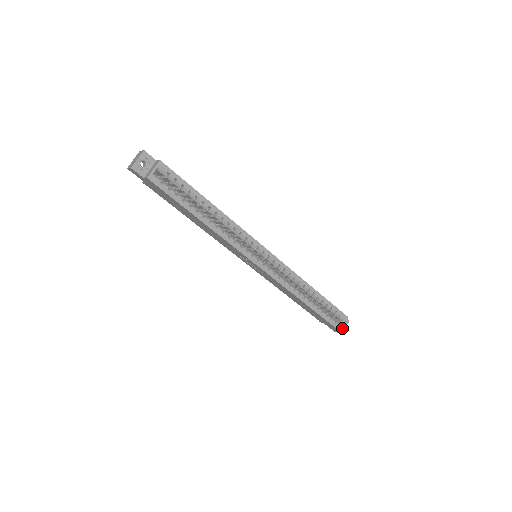
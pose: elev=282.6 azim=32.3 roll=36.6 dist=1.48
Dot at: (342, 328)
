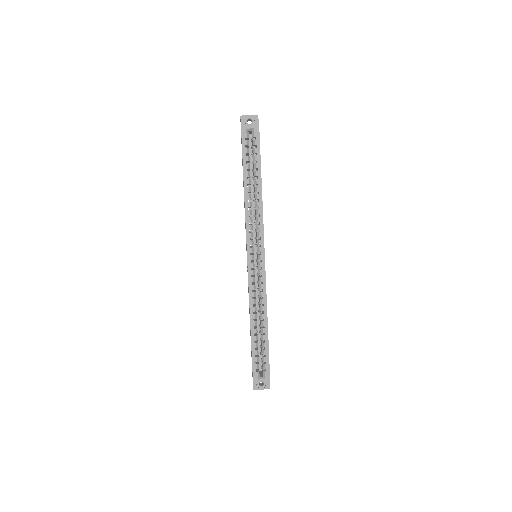
Dot at: (259, 386)
